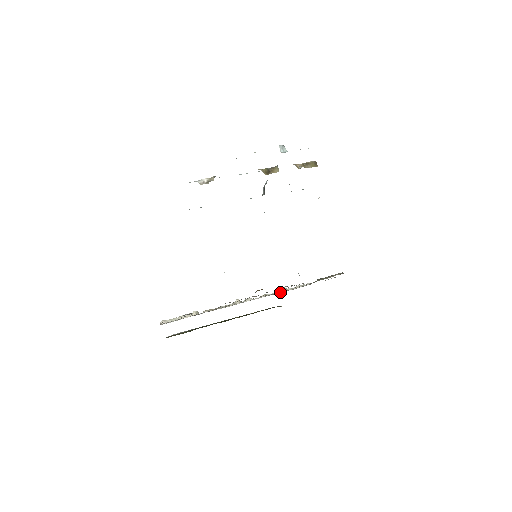
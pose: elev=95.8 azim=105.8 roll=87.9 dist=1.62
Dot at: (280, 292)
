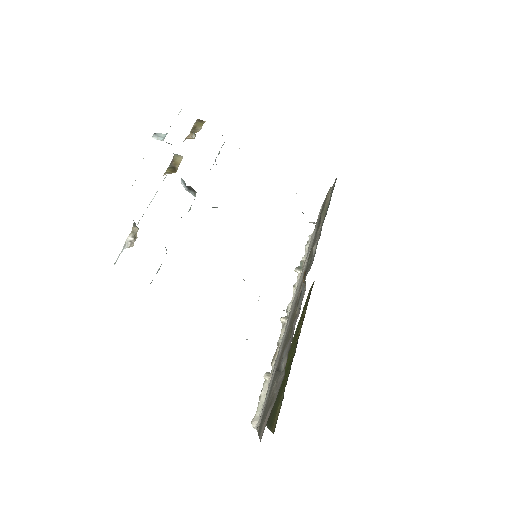
Dot at: (301, 269)
